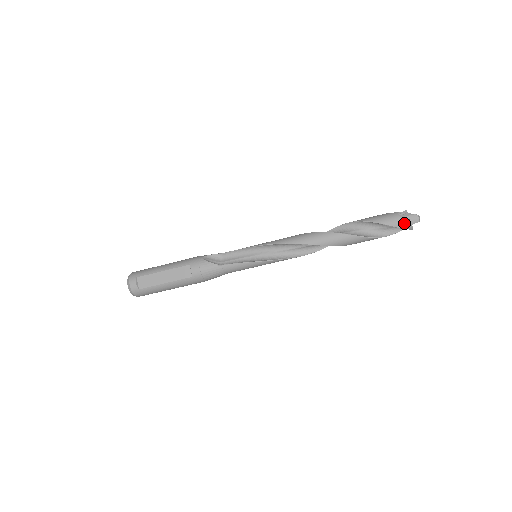
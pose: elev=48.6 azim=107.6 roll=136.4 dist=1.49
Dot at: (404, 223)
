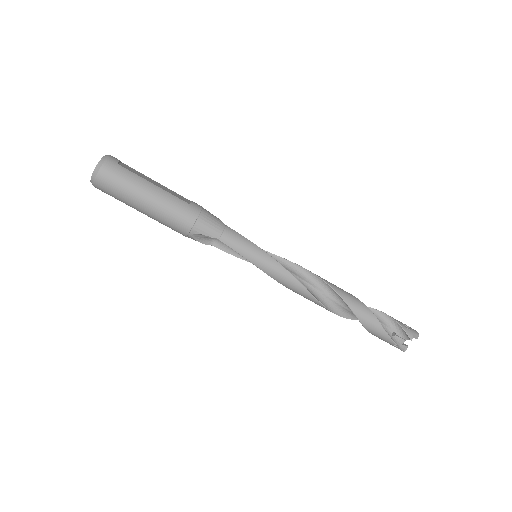
Dot at: (406, 327)
